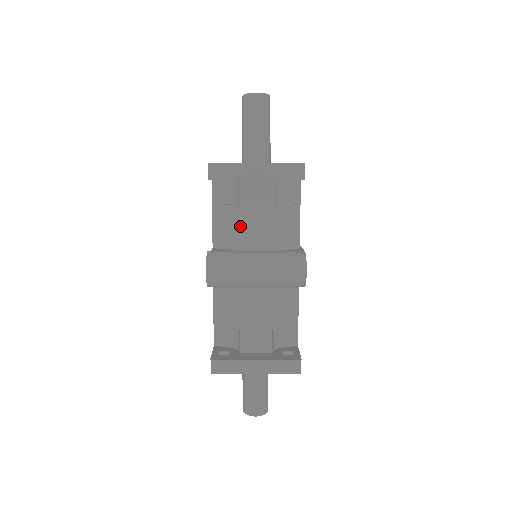
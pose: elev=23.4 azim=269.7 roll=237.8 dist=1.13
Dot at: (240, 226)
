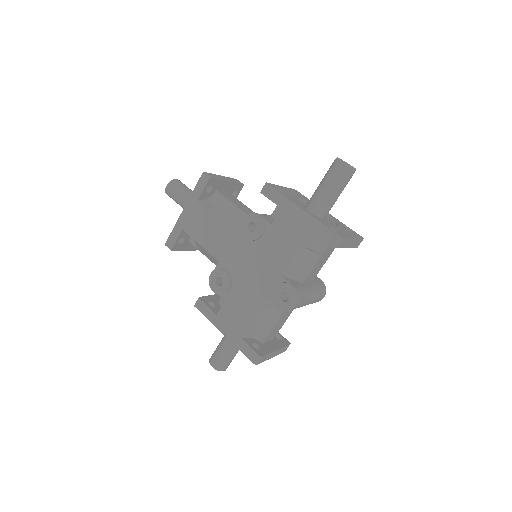
Dot at: (313, 268)
